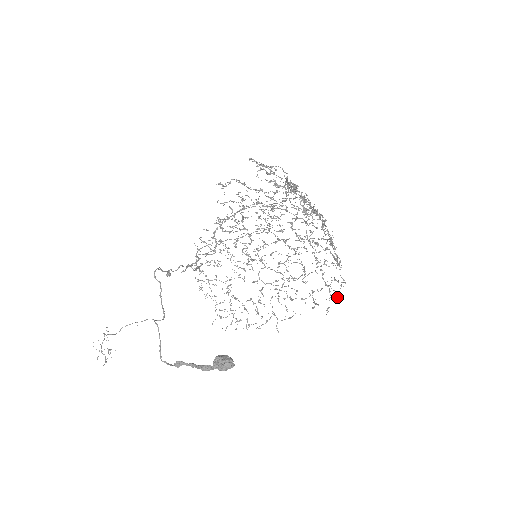
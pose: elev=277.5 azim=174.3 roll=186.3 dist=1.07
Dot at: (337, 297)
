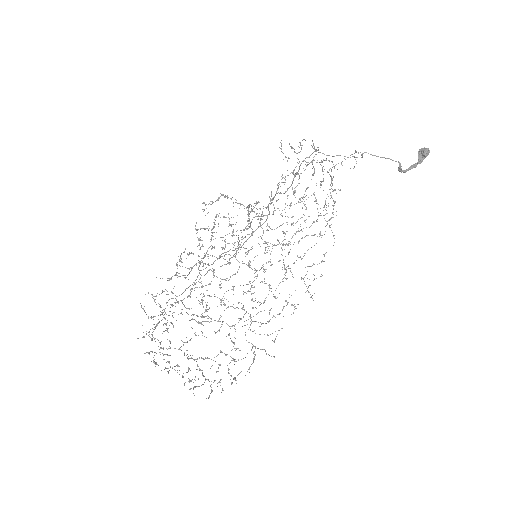
Dot at: (321, 274)
